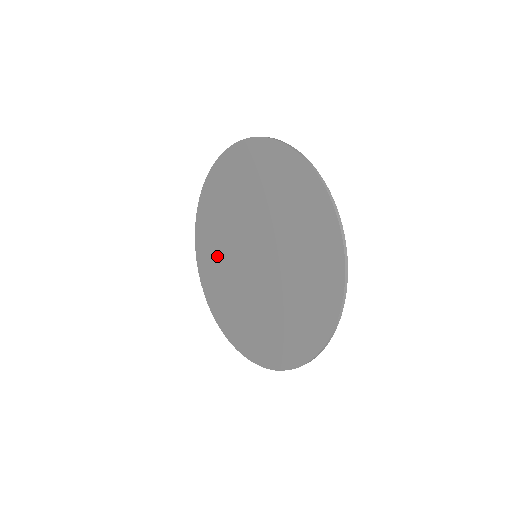
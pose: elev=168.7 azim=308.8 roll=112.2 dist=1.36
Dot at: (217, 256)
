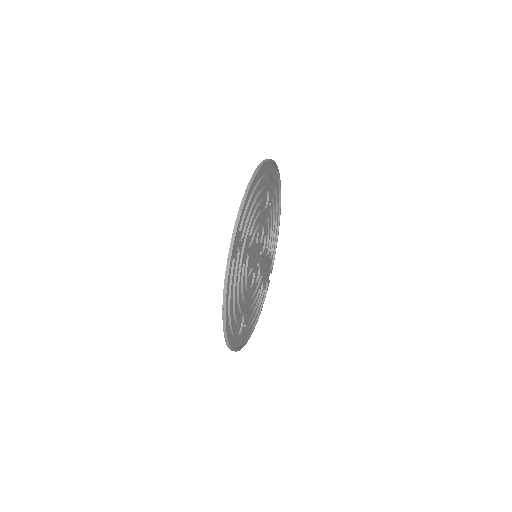
Dot at: (267, 251)
